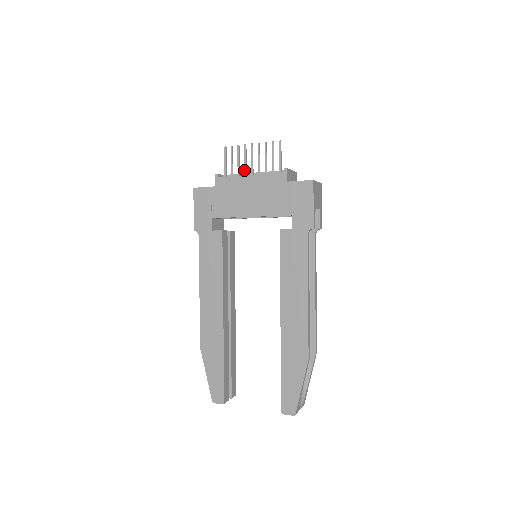
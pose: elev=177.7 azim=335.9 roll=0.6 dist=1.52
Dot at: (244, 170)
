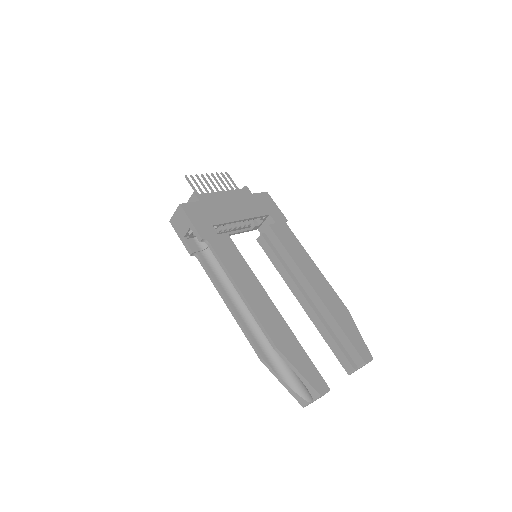
Dot at: (212, 191)
